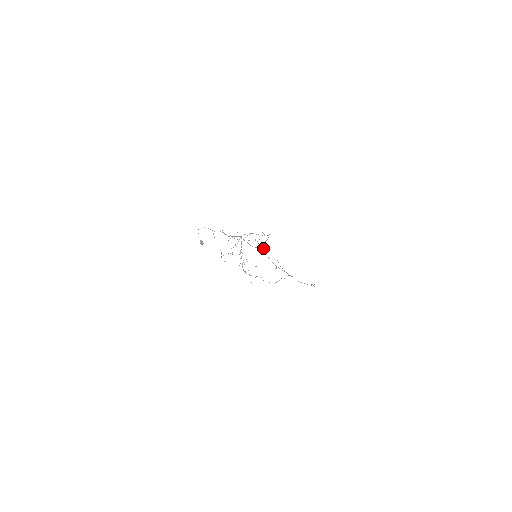
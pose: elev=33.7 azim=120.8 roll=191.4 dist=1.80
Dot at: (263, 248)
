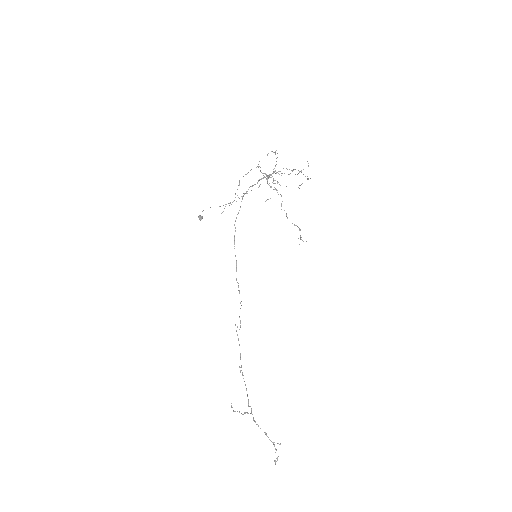
Dot at: occluded
